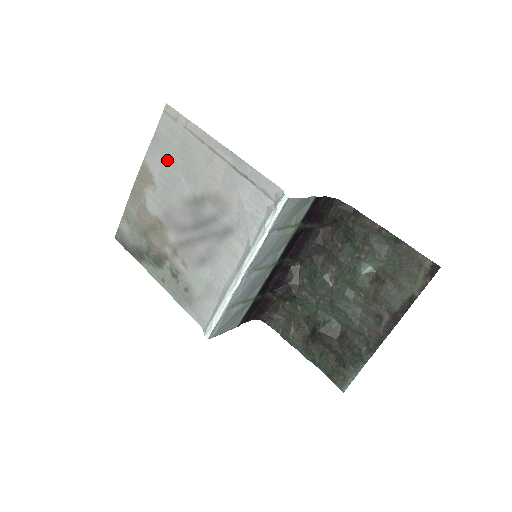
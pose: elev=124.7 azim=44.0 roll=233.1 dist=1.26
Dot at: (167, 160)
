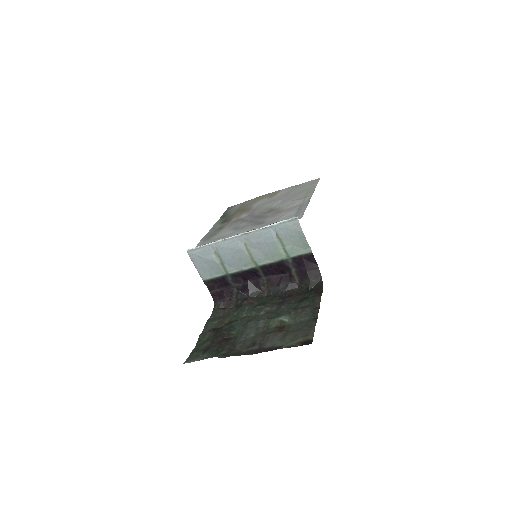
Dot at: (288, 193)
